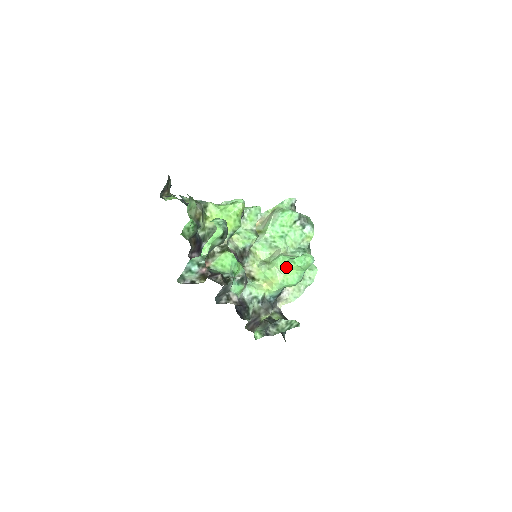
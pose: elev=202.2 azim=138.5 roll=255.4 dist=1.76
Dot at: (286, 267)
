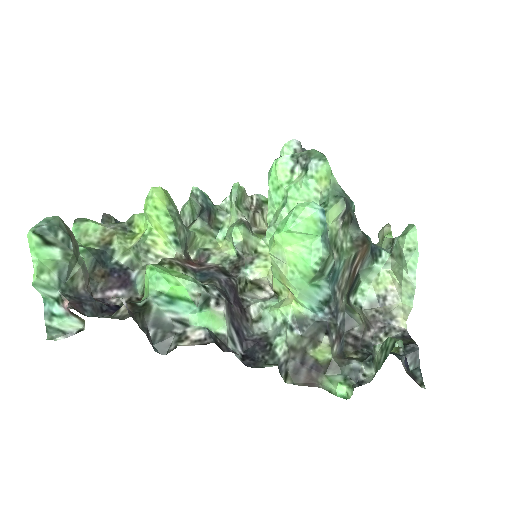
Dot at: (276, 246)
